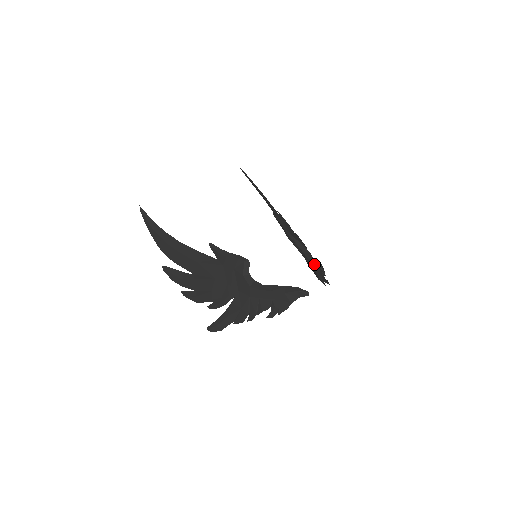
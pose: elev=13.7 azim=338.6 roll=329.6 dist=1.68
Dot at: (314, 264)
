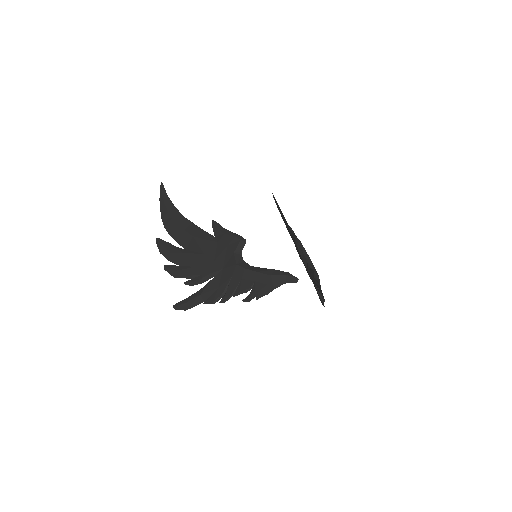
Dot at: (315, 271)
